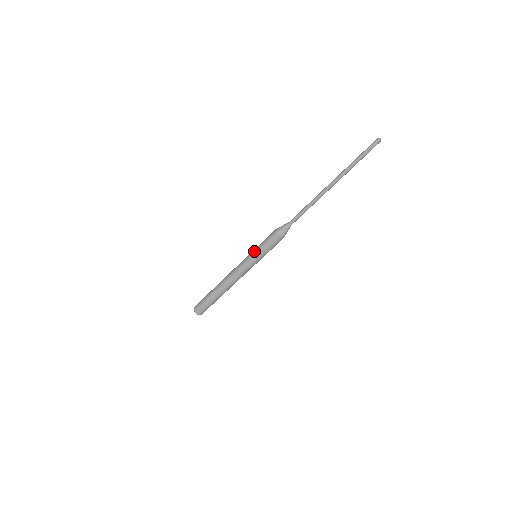
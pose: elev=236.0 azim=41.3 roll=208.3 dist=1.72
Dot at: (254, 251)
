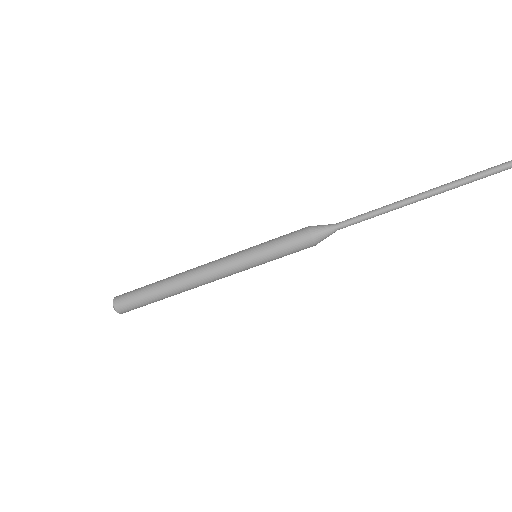
Dot at: (259, 251)
